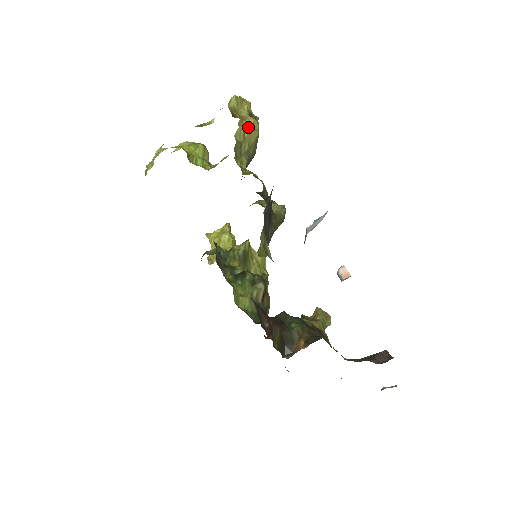
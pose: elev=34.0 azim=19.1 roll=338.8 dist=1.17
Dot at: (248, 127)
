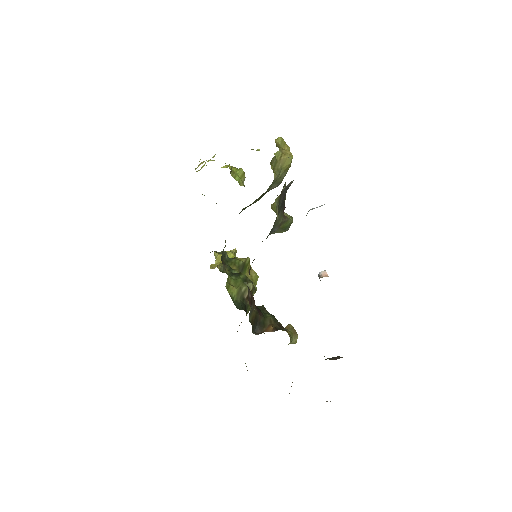
Dot at: (285, 154)
